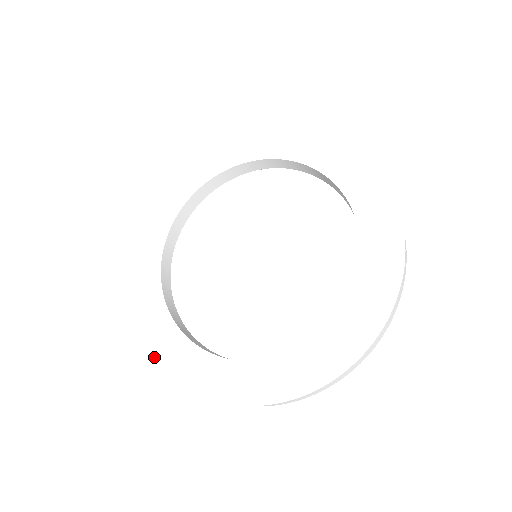
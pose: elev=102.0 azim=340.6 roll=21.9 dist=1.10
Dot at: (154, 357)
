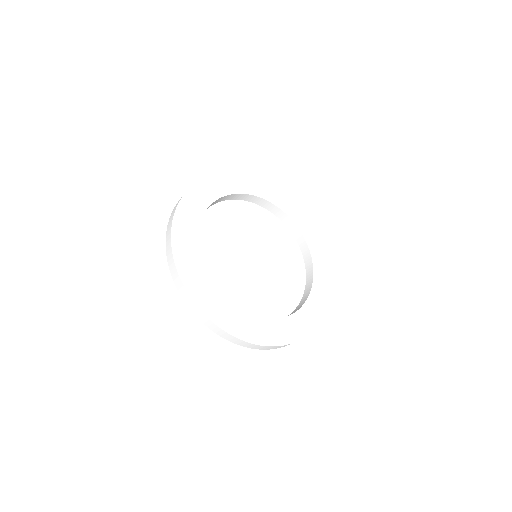
Dot at: (254, 343)
